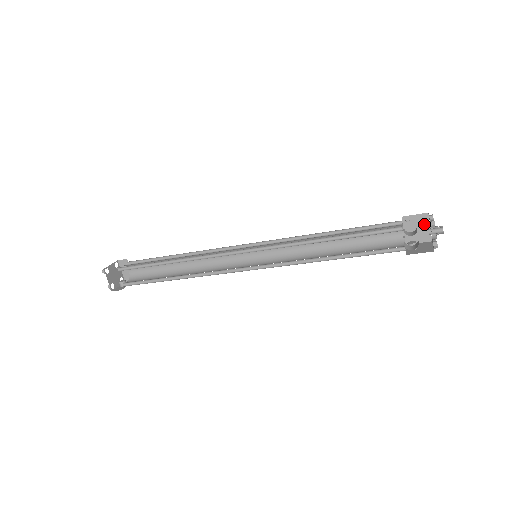
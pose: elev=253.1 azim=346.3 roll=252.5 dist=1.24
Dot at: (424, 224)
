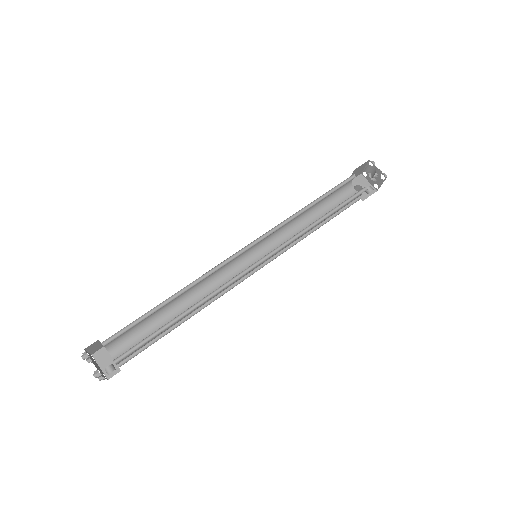
Dot at: (364, 182)
